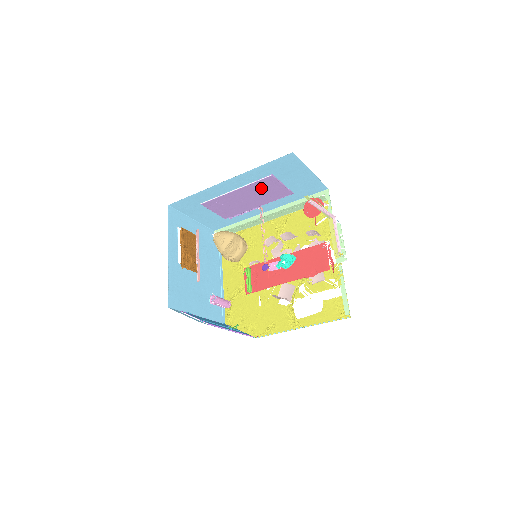
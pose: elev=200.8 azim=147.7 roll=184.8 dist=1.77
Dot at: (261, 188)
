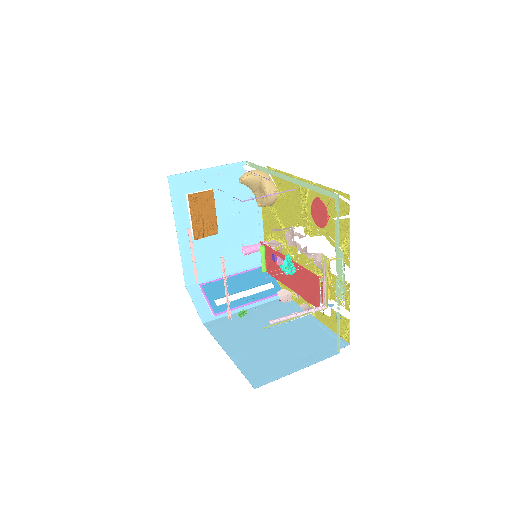
Dot at: occluded
